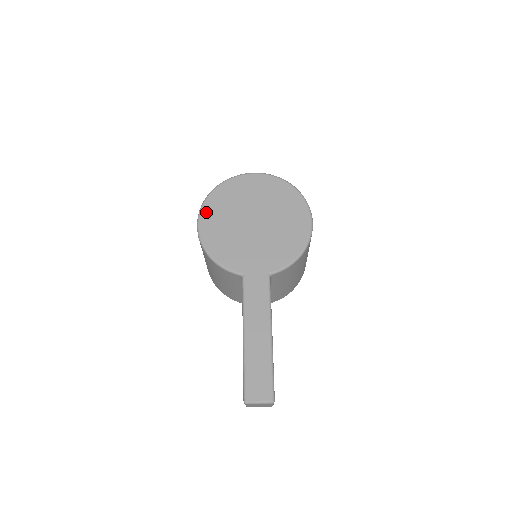
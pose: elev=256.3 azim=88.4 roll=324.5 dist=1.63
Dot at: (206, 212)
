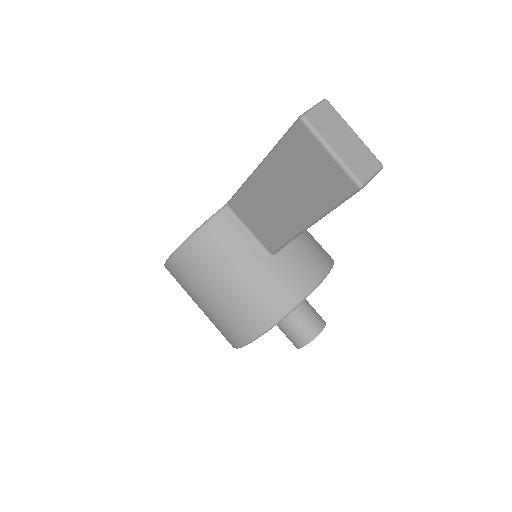
Dot at: occluded
